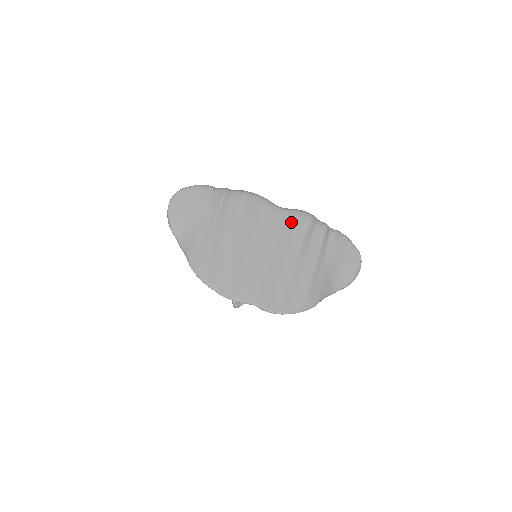
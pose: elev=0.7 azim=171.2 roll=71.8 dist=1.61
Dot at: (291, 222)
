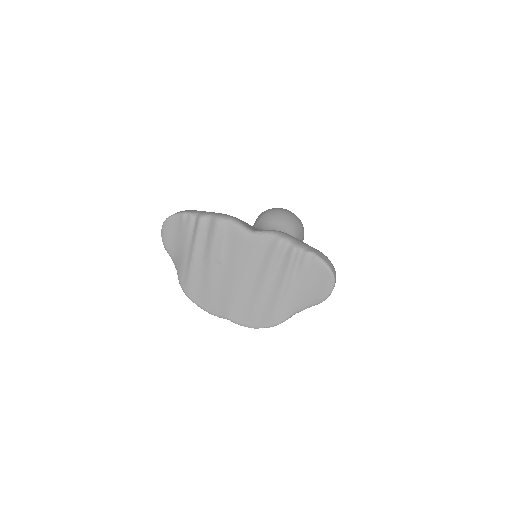
Dot at: (260, 247)
